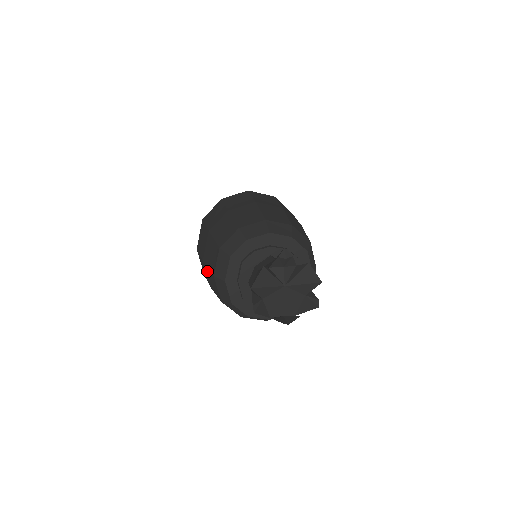
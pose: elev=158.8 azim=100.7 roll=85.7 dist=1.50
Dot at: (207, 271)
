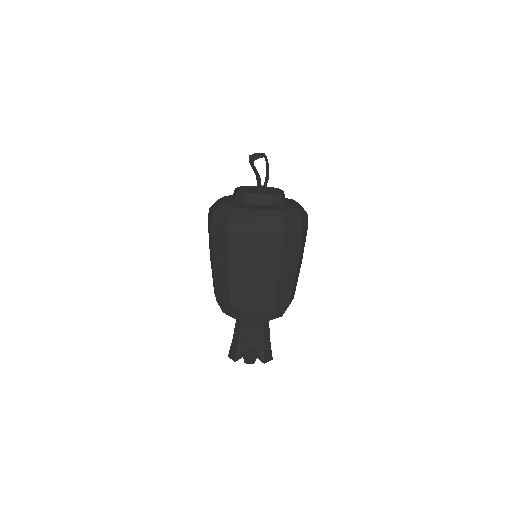
Dot at: occluded
